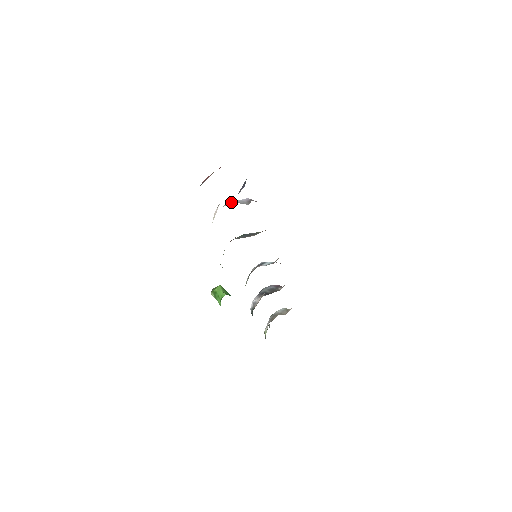
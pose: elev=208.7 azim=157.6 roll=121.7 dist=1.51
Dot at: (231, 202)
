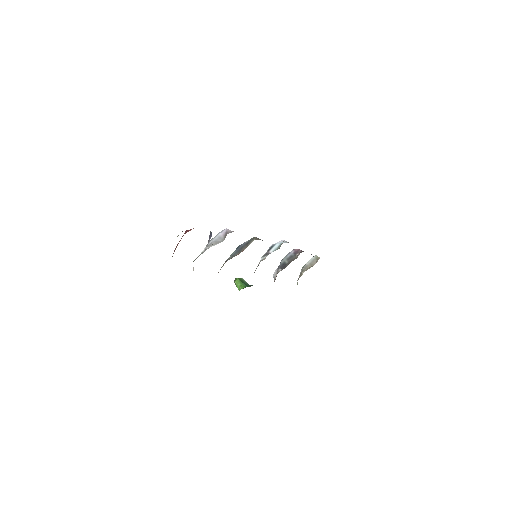
Dot at: (209, 243)
